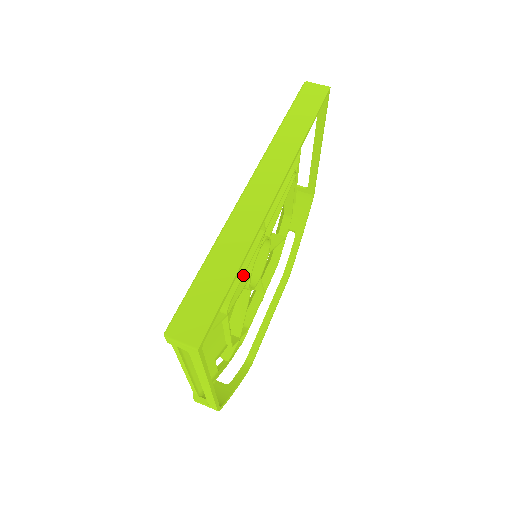
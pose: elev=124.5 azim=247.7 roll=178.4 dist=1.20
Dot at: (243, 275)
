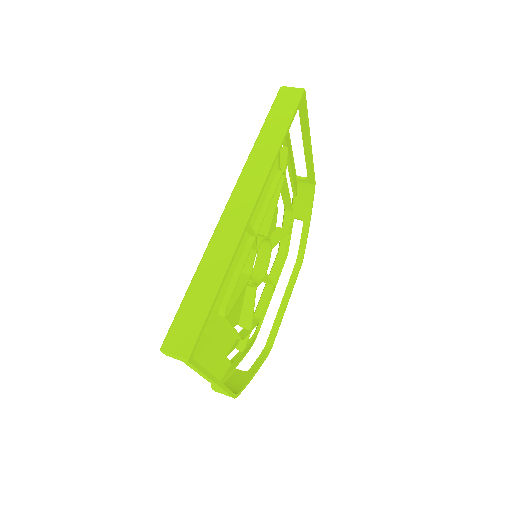
Dot at: (237, 281)
